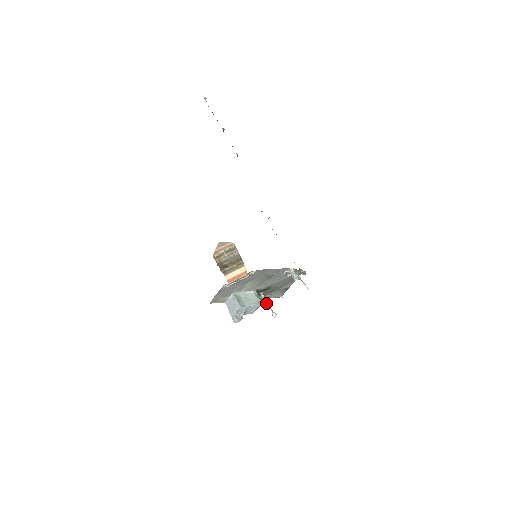
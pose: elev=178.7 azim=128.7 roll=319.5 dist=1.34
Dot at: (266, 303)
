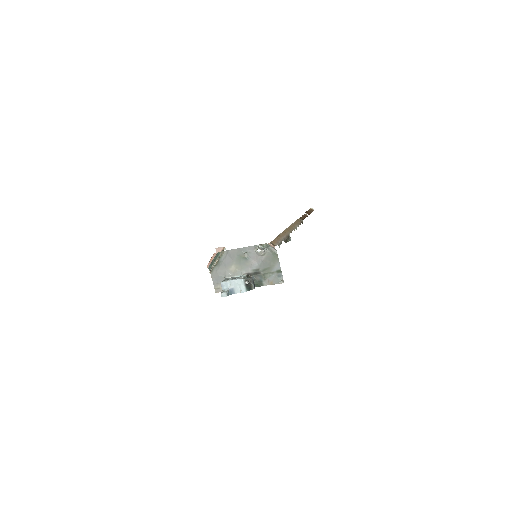
Dot at: (248, 279)
